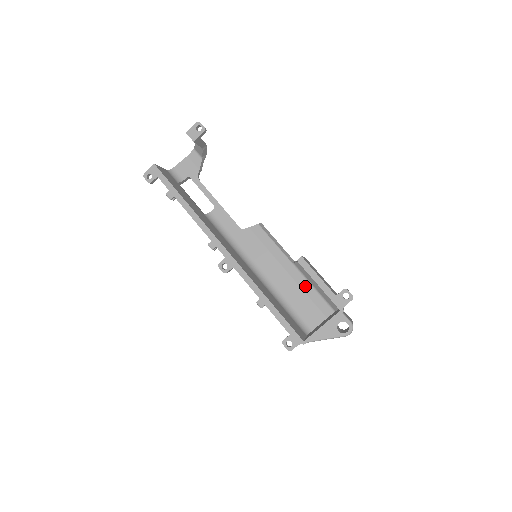
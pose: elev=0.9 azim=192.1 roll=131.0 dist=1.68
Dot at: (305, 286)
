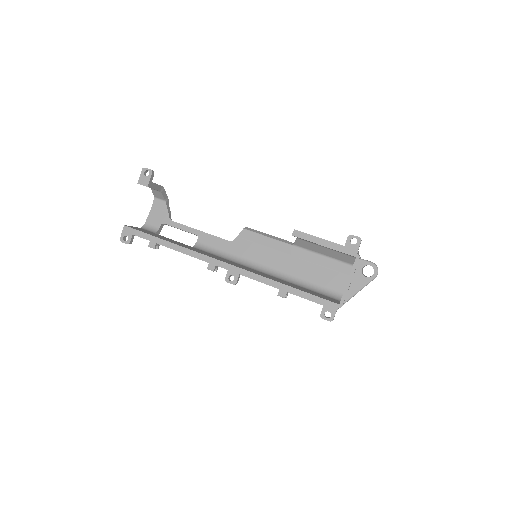
Dot at: (315, 259)
